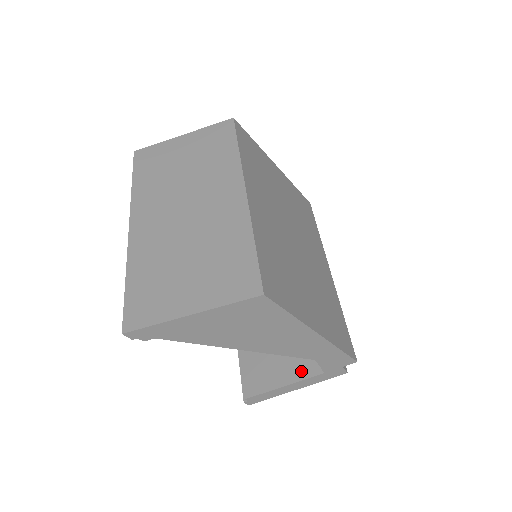
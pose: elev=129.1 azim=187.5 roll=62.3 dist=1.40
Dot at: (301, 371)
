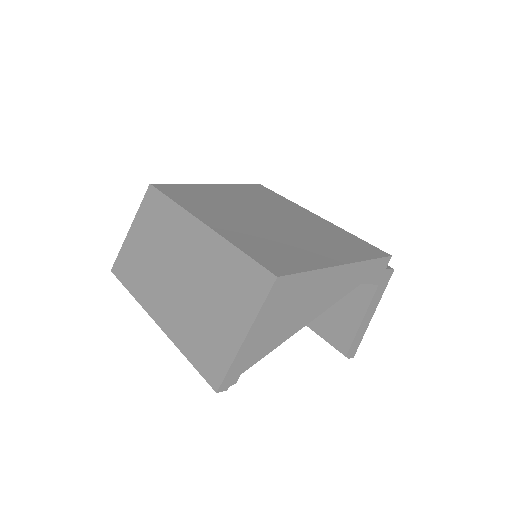
Dot at: (363, 300)
